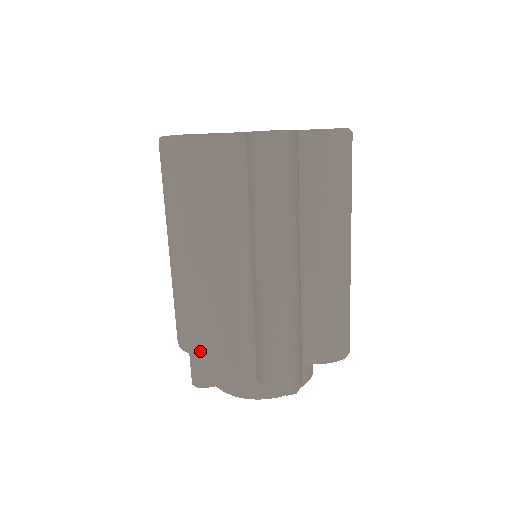
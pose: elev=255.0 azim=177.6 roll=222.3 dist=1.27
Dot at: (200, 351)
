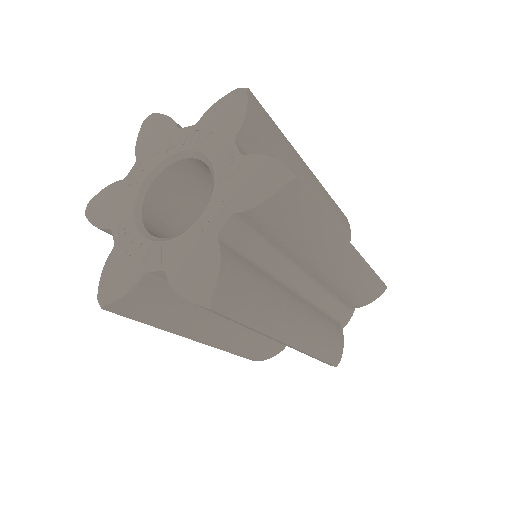
Dot at: (246, 354)
